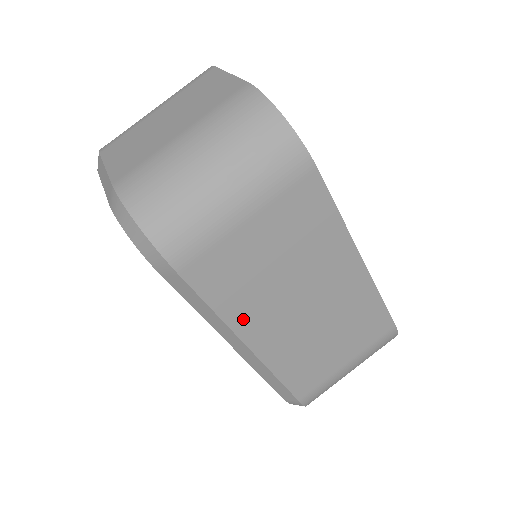
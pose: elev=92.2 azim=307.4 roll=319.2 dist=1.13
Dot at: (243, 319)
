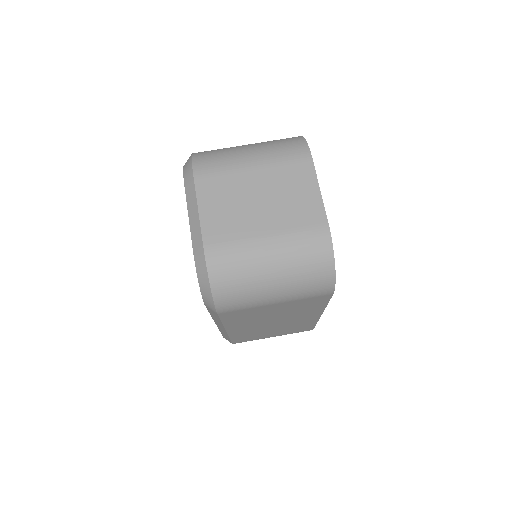
Dot at: (235, 325)
